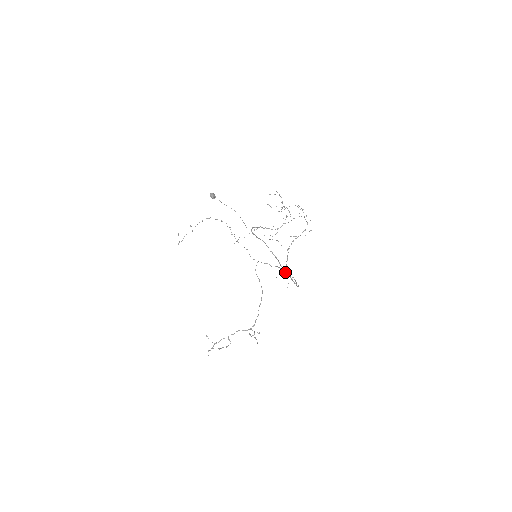
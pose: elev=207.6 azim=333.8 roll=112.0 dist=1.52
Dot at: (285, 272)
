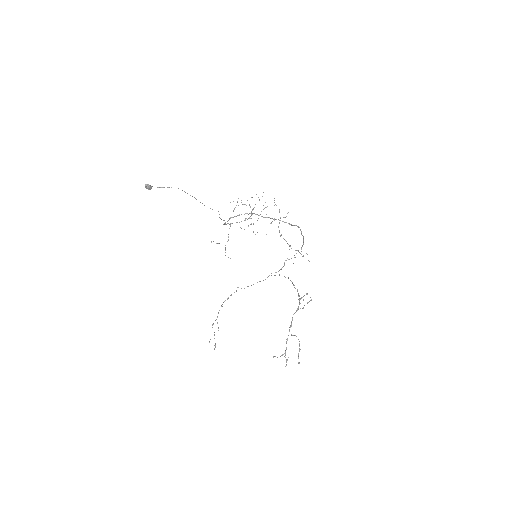
Dot at: occluded
